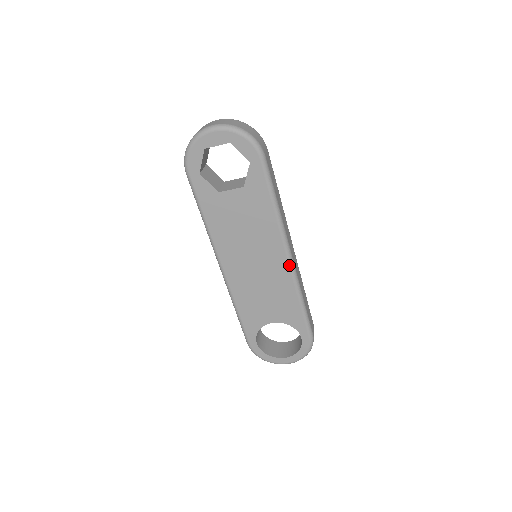
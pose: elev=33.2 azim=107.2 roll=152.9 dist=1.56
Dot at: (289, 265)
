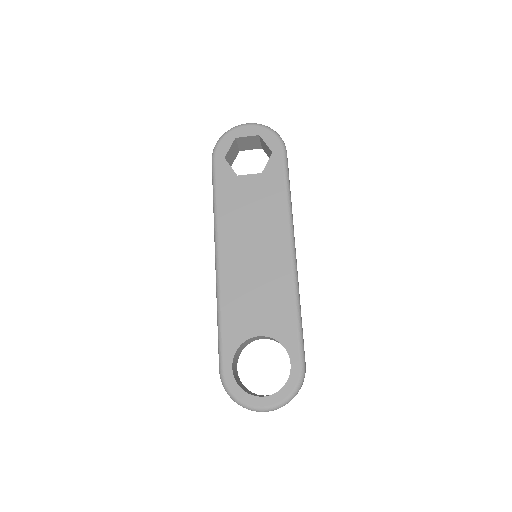
Dot at: (291, 259)
